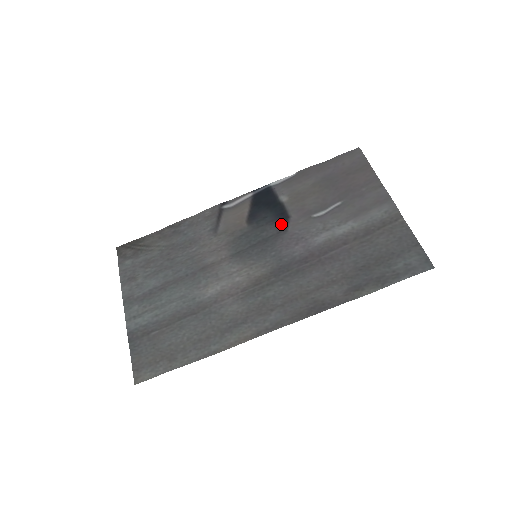
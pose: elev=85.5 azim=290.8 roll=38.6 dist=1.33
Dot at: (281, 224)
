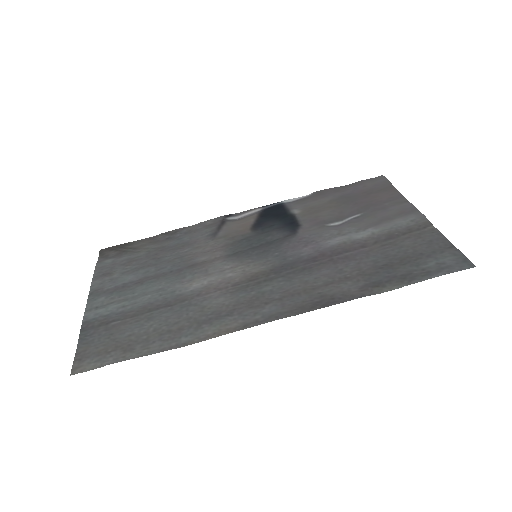
Dot at: (290, 230)
